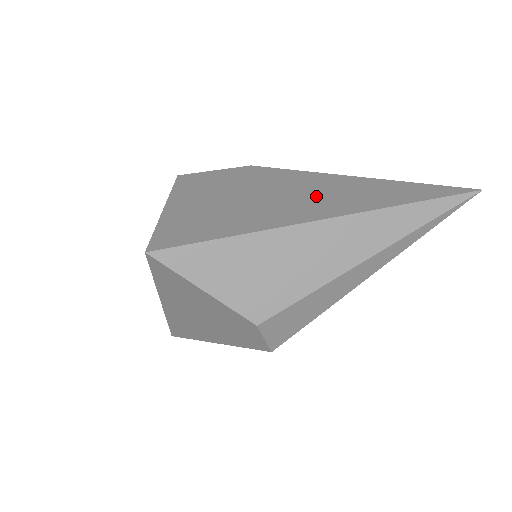
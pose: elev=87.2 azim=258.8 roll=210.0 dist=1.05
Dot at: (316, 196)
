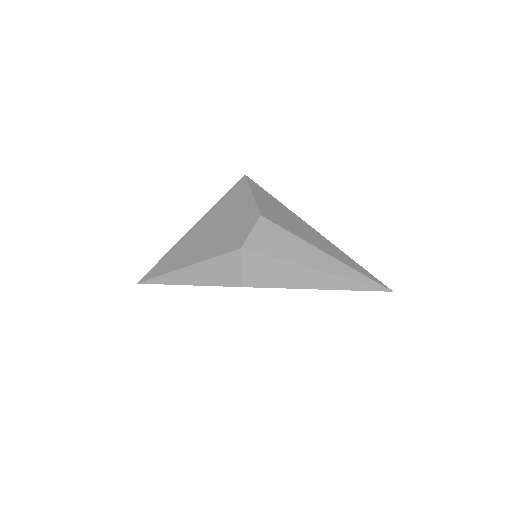
Dot at: occluded
